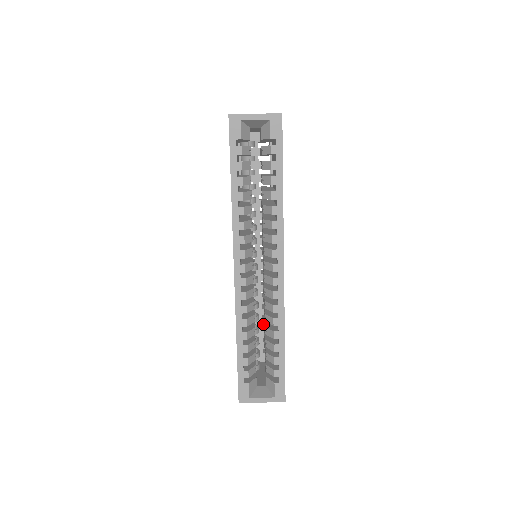
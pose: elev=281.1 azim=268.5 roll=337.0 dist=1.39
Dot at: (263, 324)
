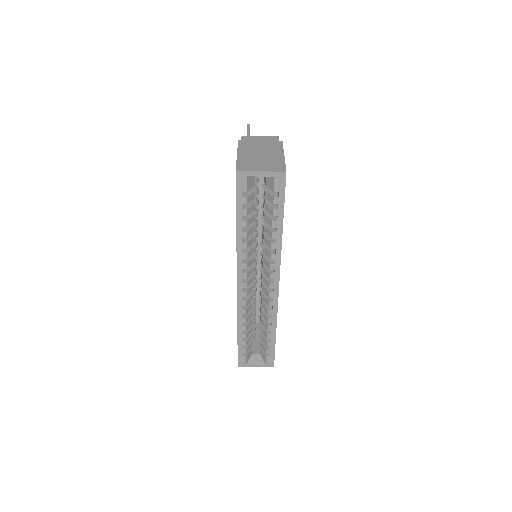
Dot at: (259, 299)
